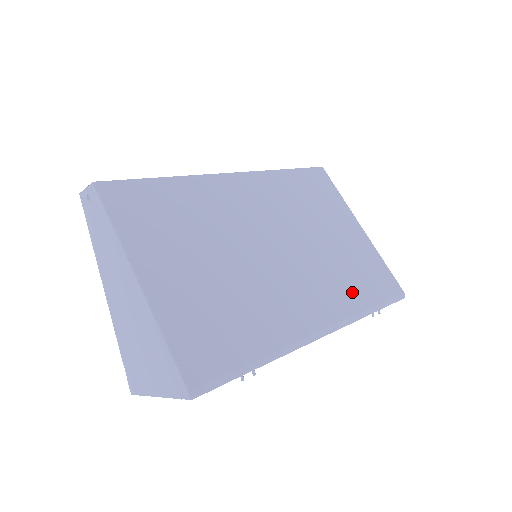
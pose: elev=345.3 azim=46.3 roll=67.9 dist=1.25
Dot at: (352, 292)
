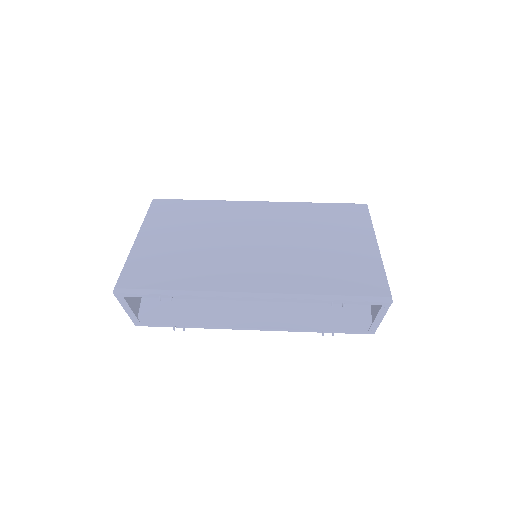
Dot at: (312, 280)
